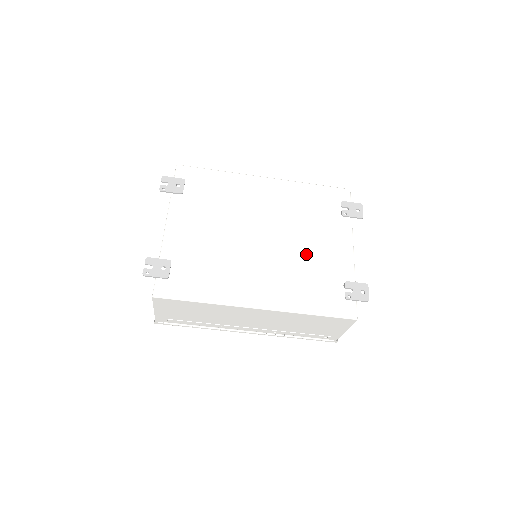
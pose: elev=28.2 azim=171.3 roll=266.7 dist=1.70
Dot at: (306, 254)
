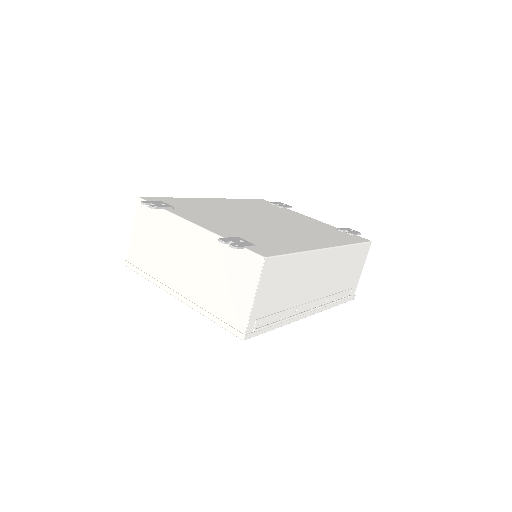
Dot at: (299, 223)
